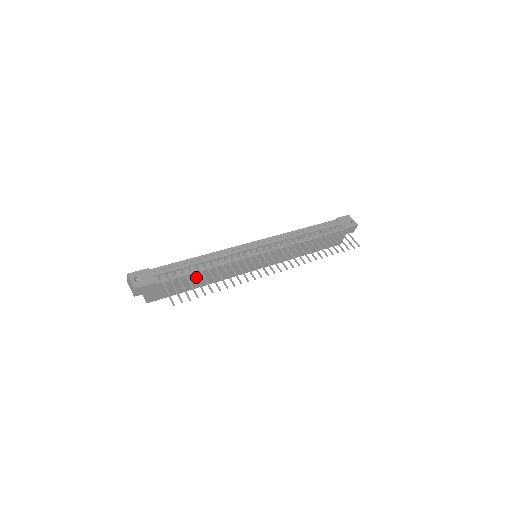
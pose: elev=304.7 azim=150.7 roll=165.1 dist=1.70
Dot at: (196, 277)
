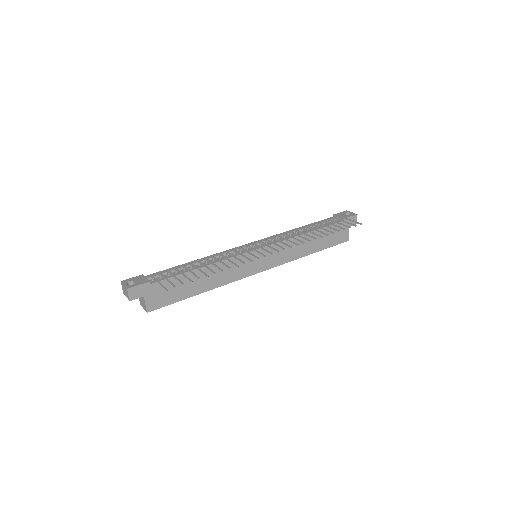
Dot at: occluded
